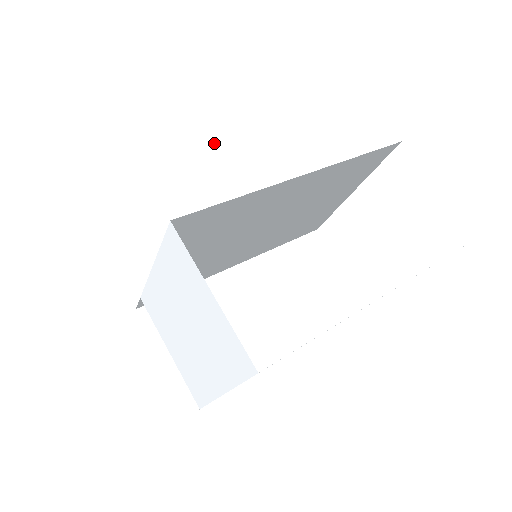
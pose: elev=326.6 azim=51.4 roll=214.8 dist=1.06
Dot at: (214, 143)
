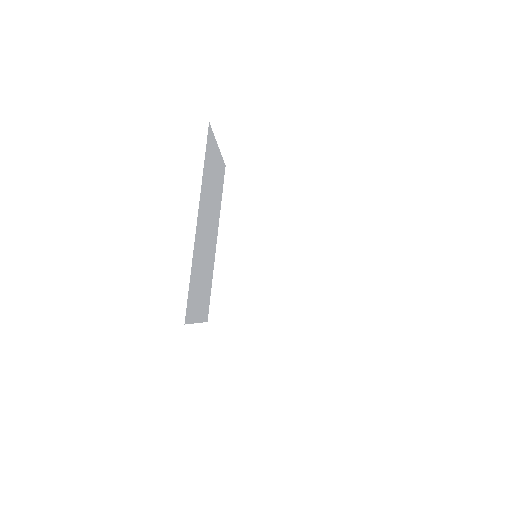
Dot at: (204, 173)
